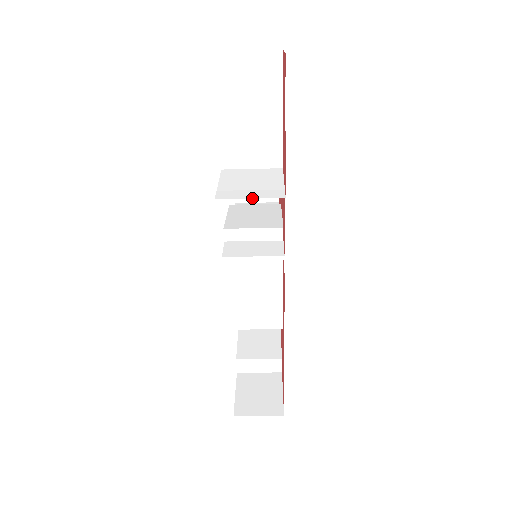
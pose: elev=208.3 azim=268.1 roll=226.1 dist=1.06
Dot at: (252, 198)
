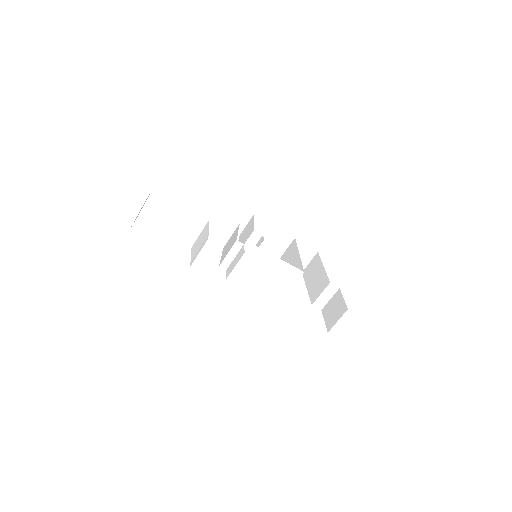
Dot at: occluded
